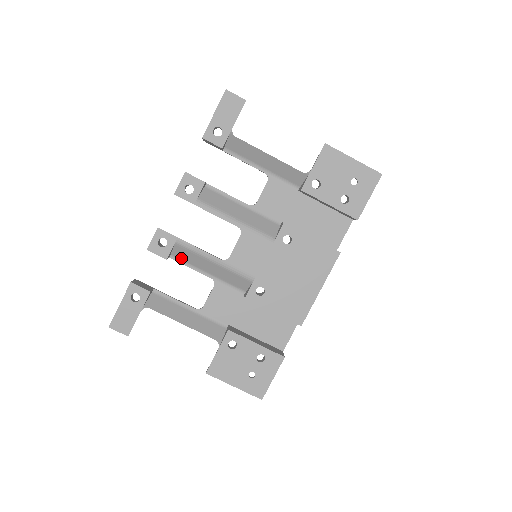
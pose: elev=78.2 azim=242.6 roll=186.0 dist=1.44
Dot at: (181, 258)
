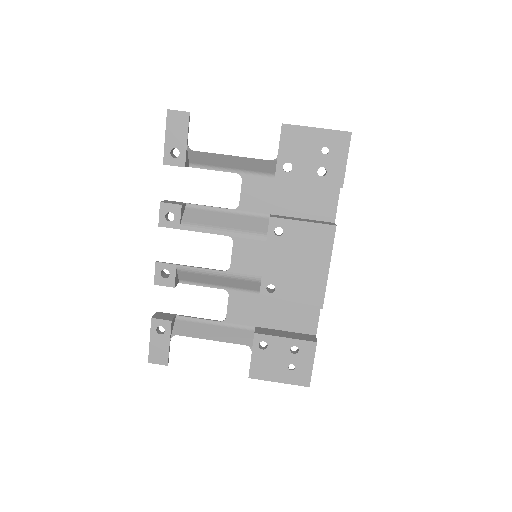
Dot at: (189, 280)
